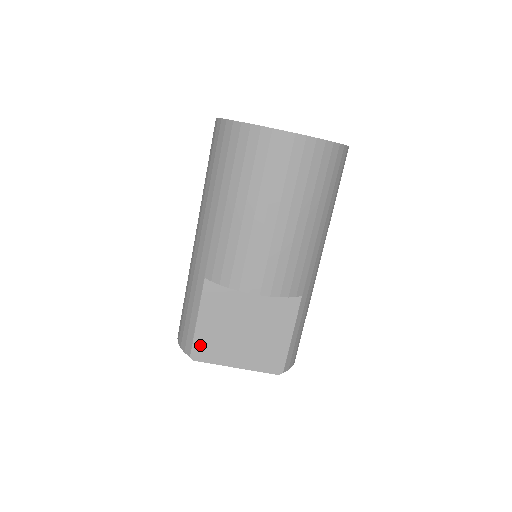
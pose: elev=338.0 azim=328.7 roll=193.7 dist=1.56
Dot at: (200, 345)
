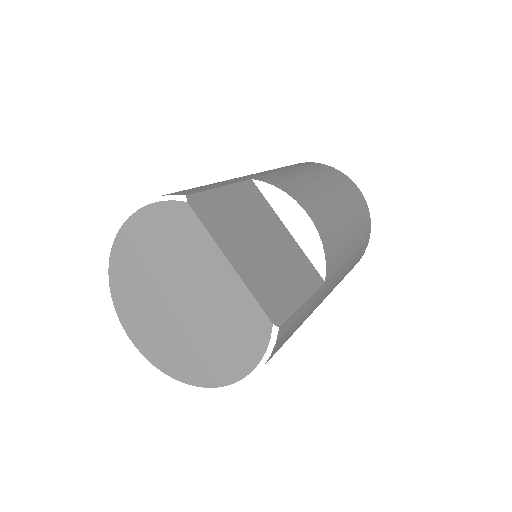
Dot at: (207, 202)
